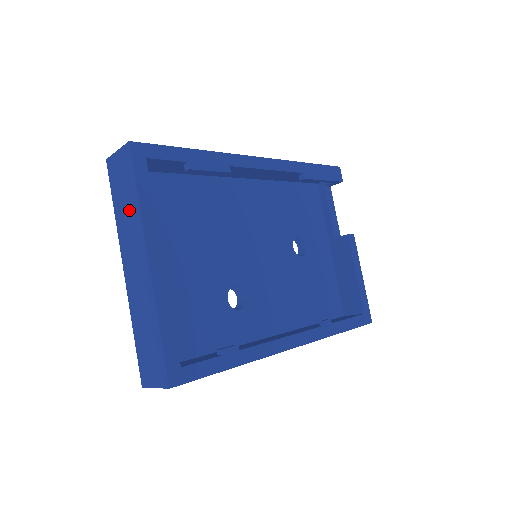
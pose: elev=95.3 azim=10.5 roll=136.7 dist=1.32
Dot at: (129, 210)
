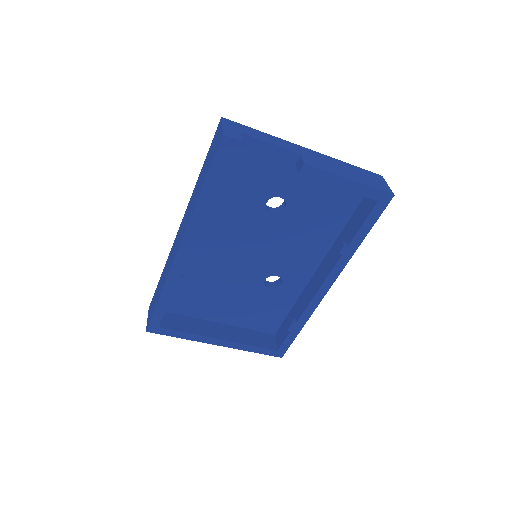
Dot at: occluded
